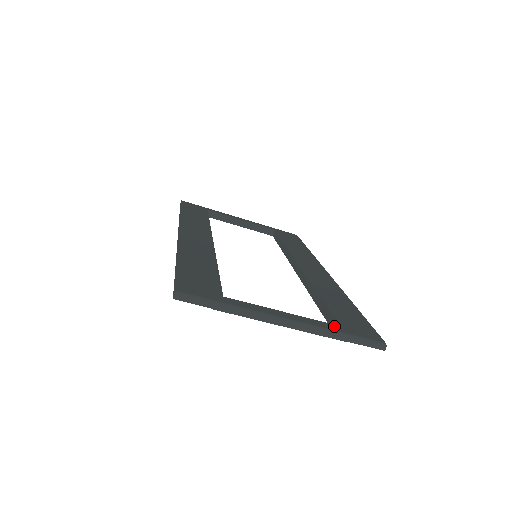
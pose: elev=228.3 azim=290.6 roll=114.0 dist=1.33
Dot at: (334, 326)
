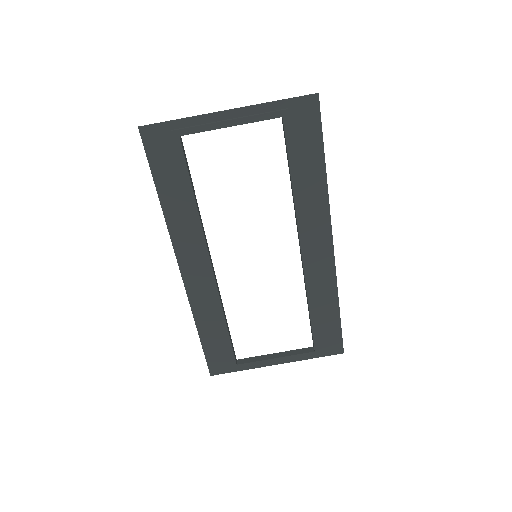
Dot at: occluded
